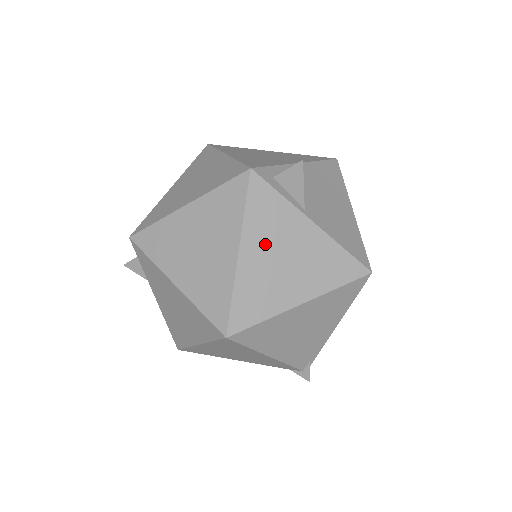
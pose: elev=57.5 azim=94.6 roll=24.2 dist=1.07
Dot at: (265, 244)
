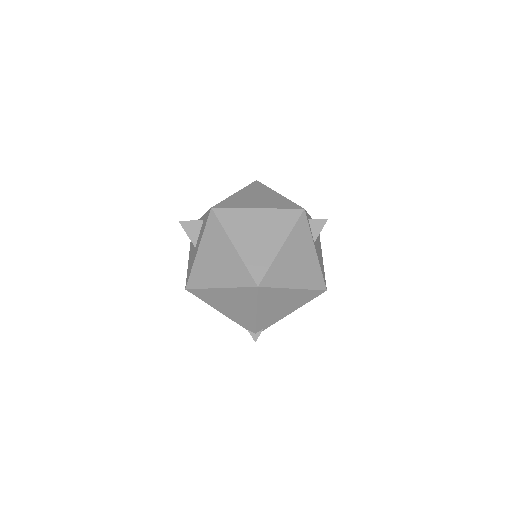
Dot at: (294, 249)
